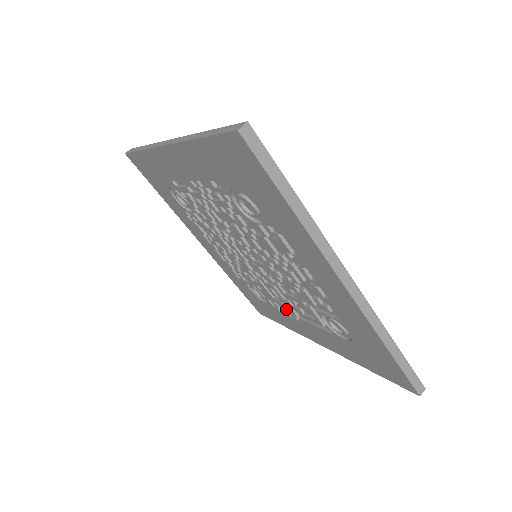
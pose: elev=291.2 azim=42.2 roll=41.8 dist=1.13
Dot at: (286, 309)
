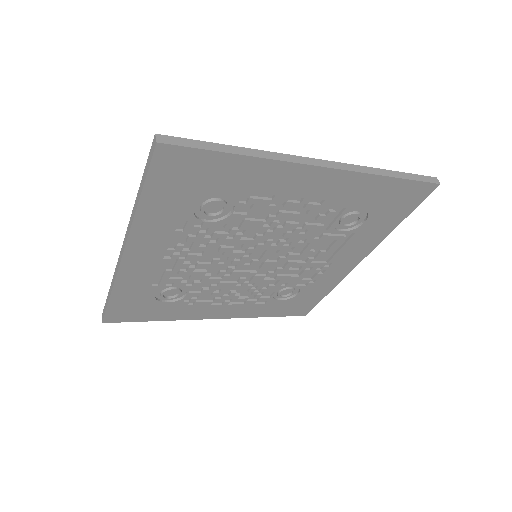
Dot at: (314, 270)
